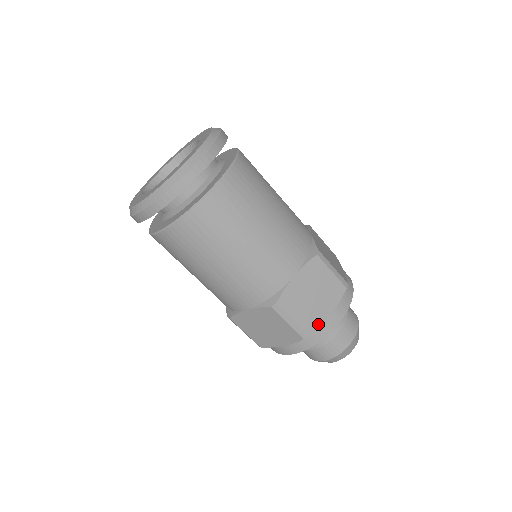
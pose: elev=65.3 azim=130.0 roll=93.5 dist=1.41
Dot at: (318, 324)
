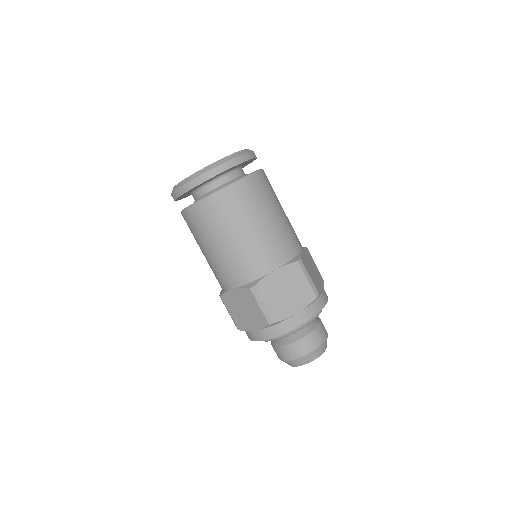
Dot at: (284, 317)
